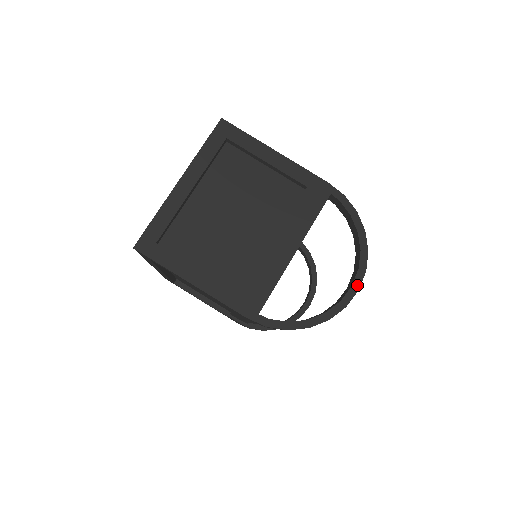
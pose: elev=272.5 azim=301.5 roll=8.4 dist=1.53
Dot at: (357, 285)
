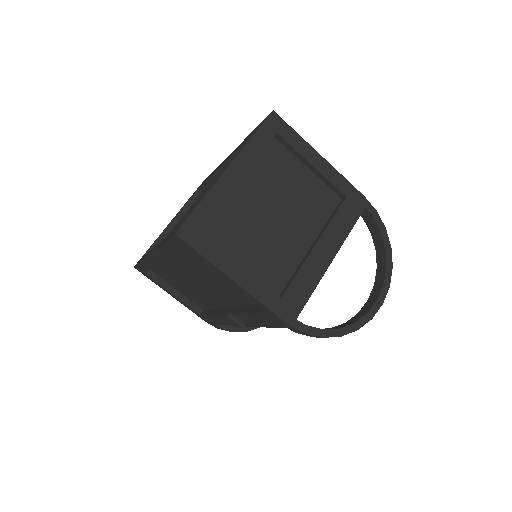
Dot at: (382, 298)
